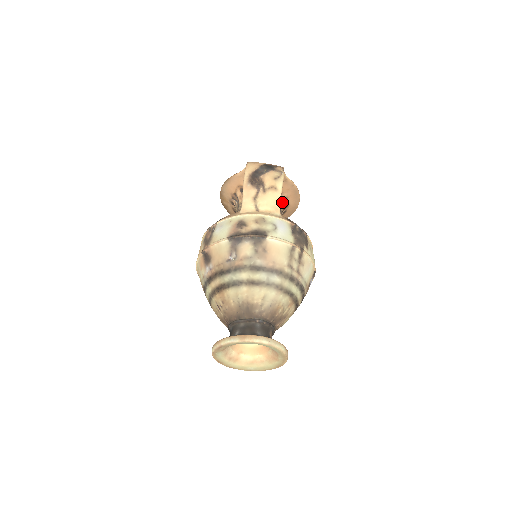
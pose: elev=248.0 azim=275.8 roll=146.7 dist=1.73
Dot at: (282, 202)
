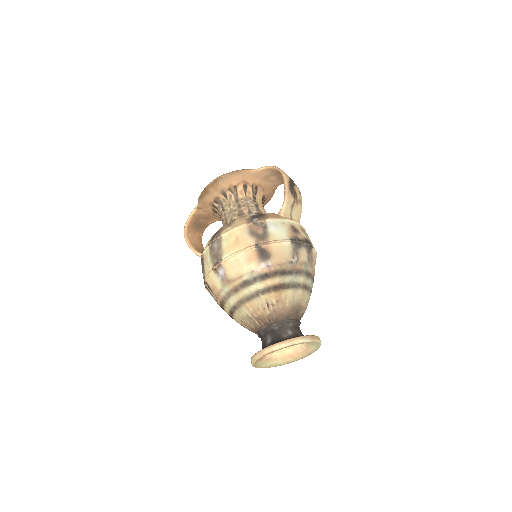
Dot at: occluded
